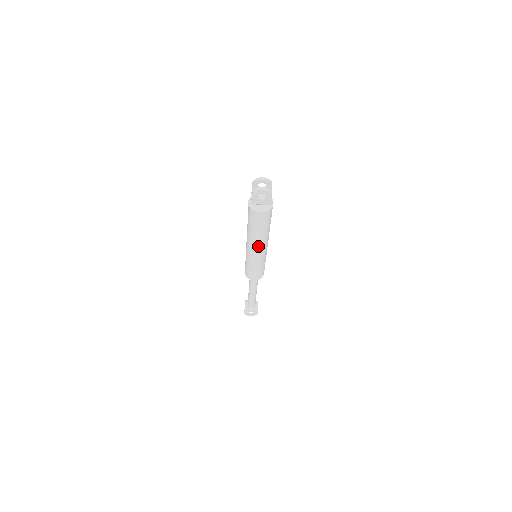
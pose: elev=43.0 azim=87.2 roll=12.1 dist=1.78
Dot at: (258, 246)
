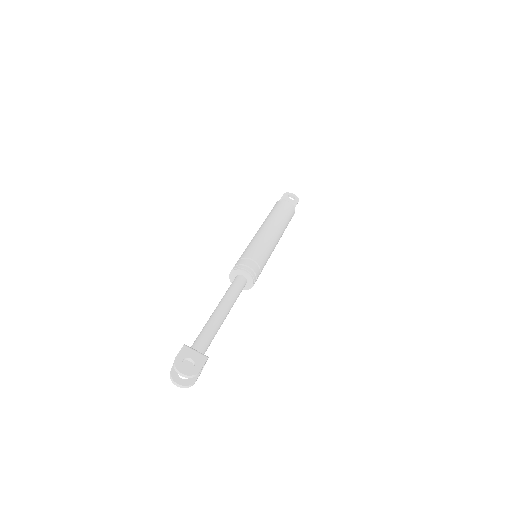
Dot at: (273, 227)
